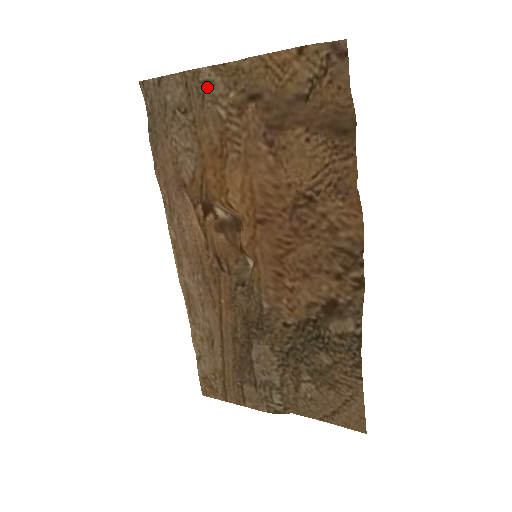
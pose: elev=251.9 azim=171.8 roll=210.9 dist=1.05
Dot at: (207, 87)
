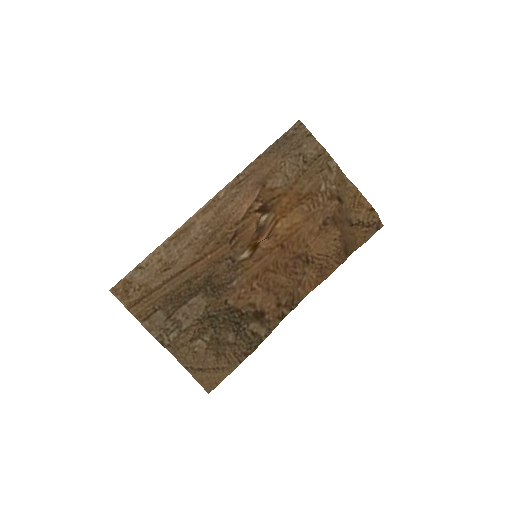
Dot at: (328, 169)
